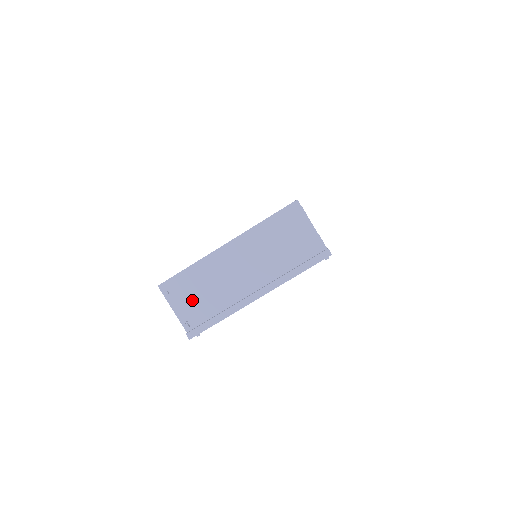
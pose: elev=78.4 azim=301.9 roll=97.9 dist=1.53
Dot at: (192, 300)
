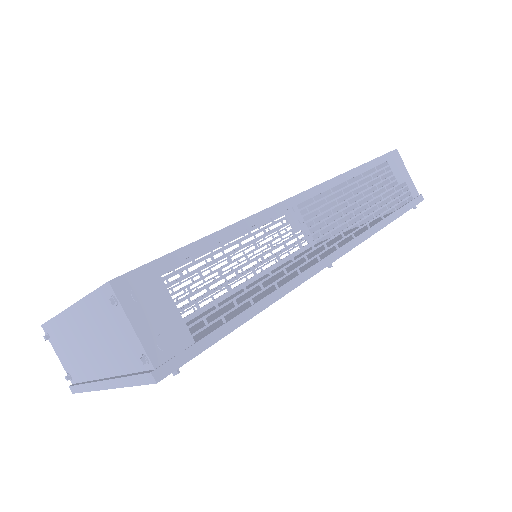
Dot at: (65, 355)
